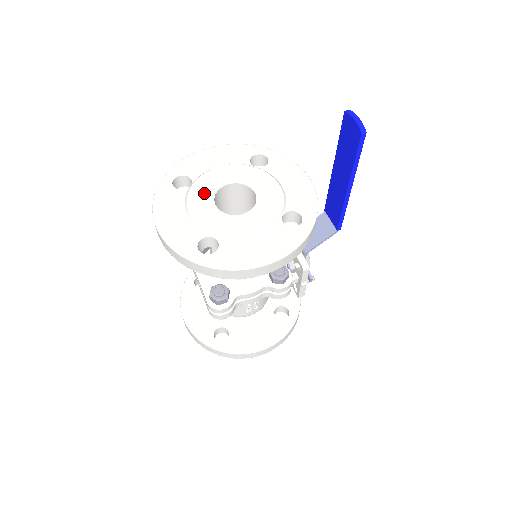
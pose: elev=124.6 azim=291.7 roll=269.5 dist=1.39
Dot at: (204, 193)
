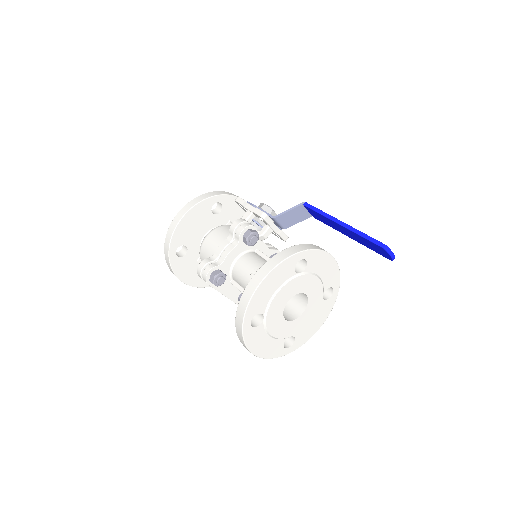
Dot at: (276, 318)
